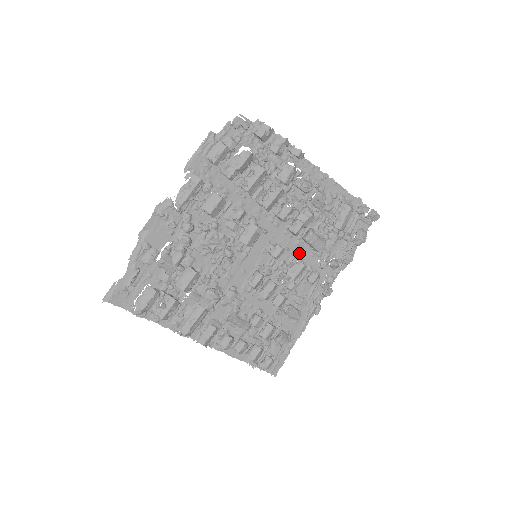
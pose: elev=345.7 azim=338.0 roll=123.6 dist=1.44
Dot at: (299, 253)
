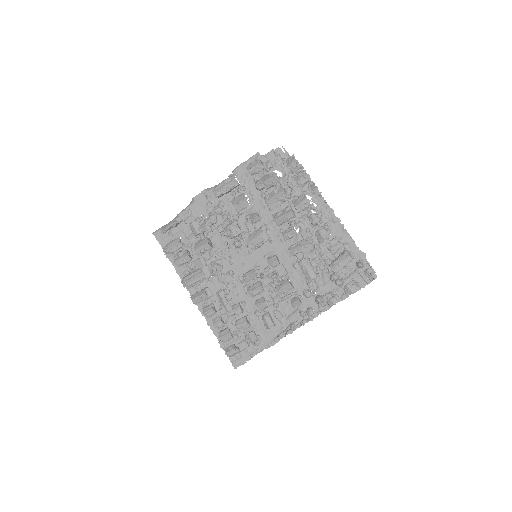
Dot at: (293, 274)
